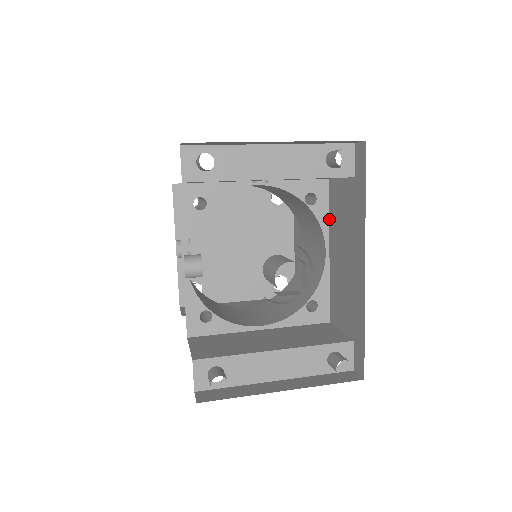
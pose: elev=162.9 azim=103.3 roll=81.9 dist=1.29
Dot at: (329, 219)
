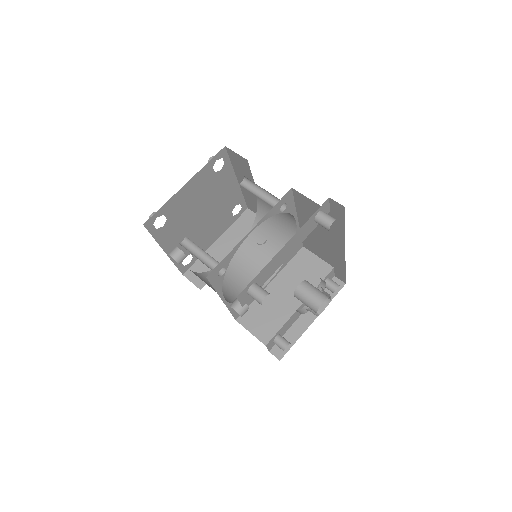
Dot at: (295, 207)
